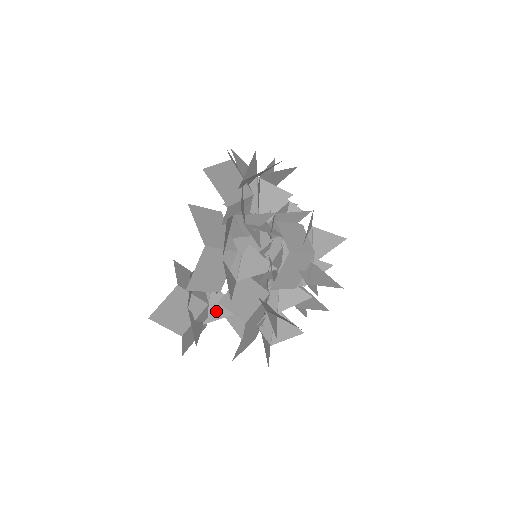
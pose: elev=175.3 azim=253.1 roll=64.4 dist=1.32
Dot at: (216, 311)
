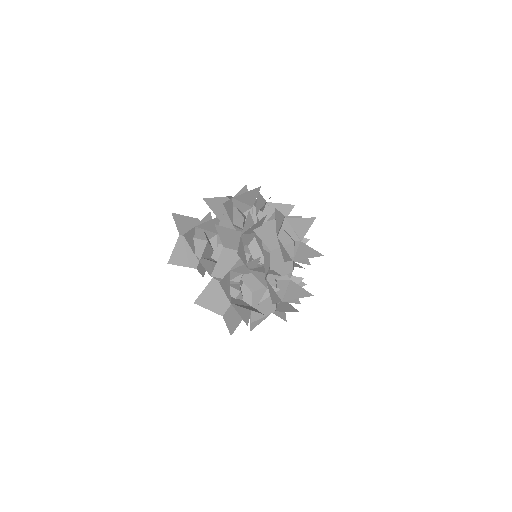
Dot at: occluded
